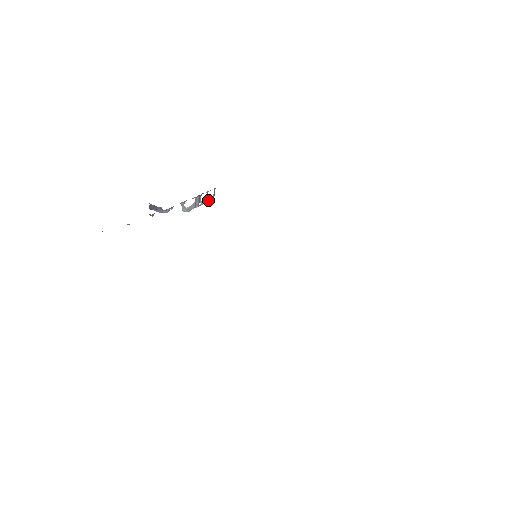
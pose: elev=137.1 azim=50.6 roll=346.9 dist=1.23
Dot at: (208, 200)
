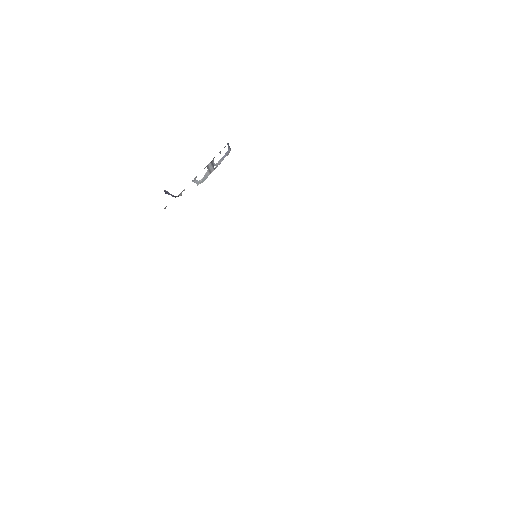
Dot at: (224, 157)
